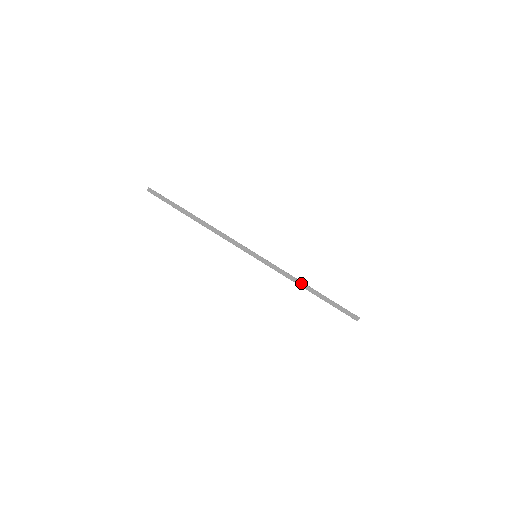
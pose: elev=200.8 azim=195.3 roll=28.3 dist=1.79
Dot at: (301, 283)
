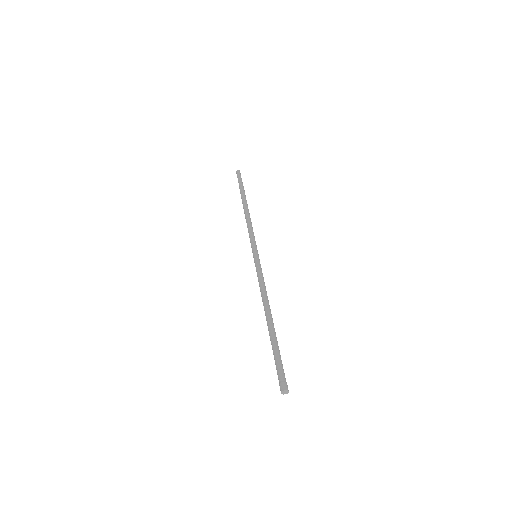
Dot at: occluded
